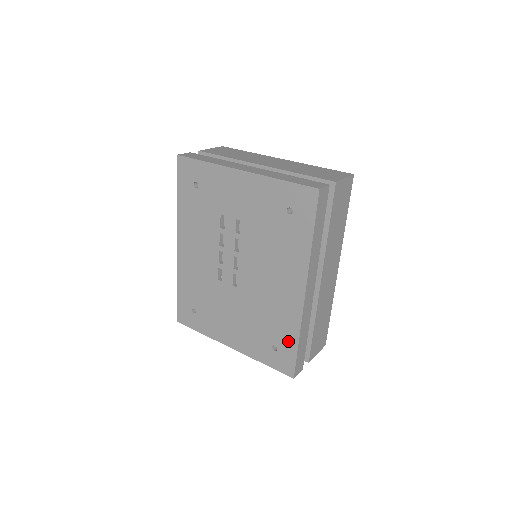
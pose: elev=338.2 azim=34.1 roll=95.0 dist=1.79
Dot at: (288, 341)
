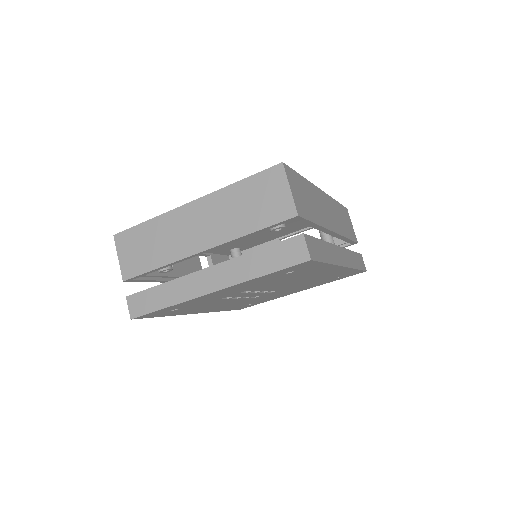
Dot at: occluded
